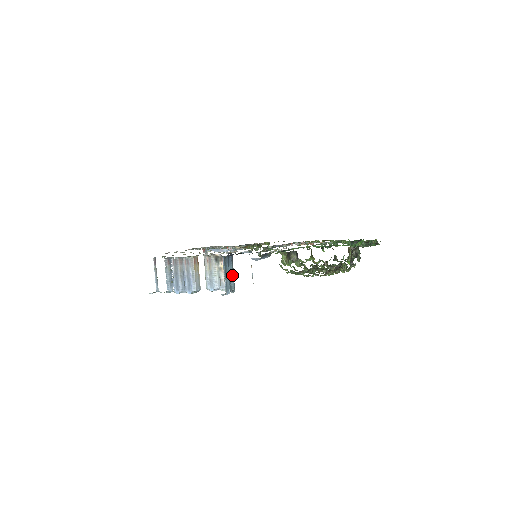
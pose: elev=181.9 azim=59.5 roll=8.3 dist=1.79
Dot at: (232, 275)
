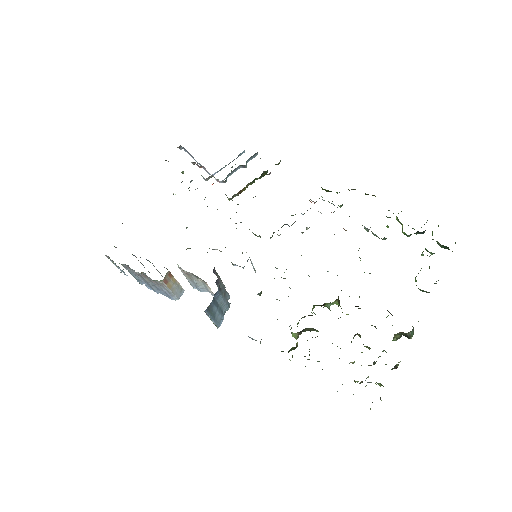
Dot at: (223, 302)
